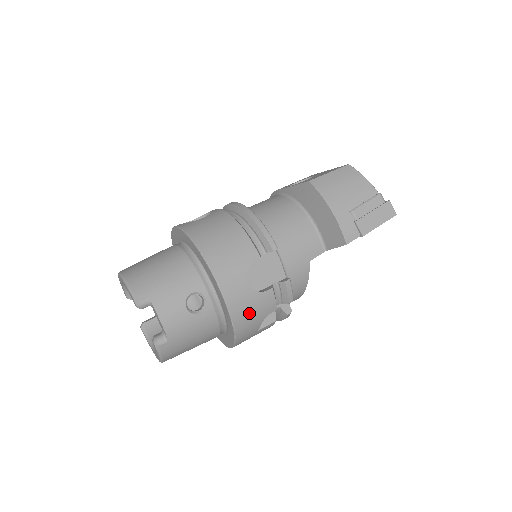
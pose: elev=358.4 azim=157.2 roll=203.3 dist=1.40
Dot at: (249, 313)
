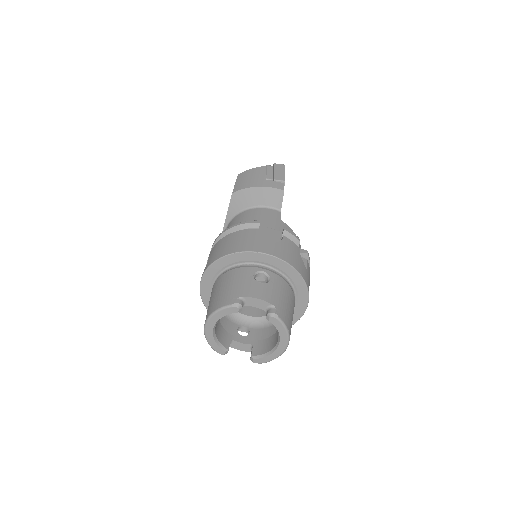
Dot at: (290, 255)
